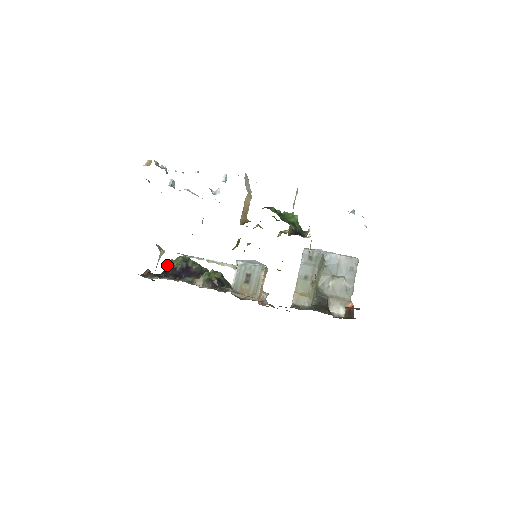
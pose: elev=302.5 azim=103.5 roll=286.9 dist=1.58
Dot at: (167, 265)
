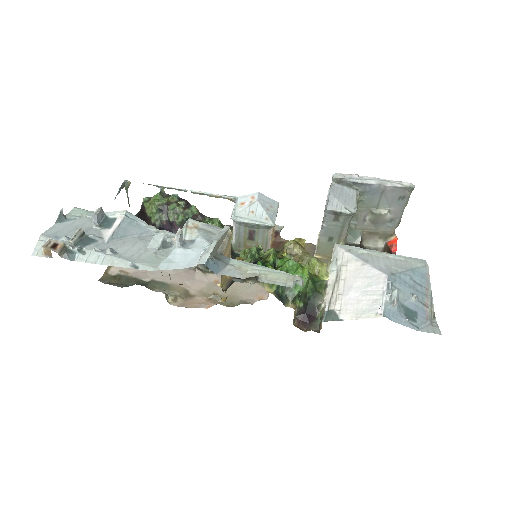
Dot at: (141, 211)
